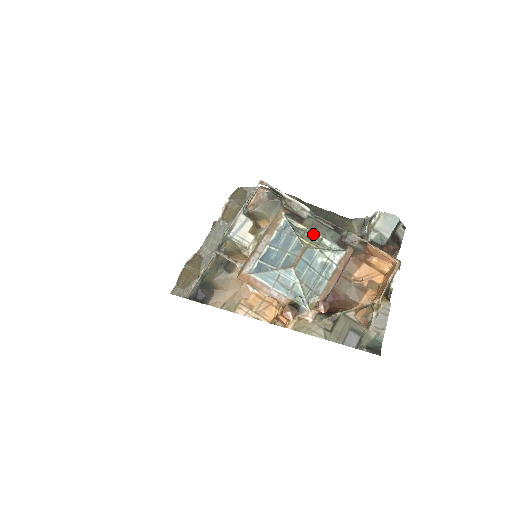
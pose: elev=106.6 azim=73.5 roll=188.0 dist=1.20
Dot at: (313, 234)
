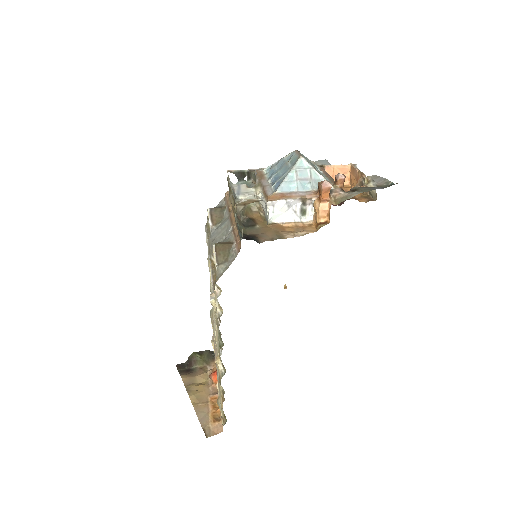
Dot at: occluded
